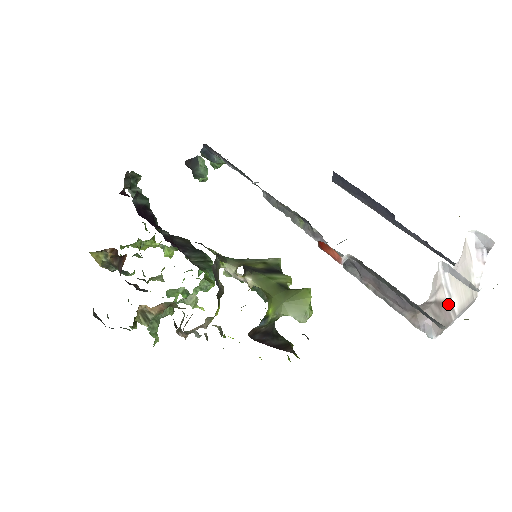
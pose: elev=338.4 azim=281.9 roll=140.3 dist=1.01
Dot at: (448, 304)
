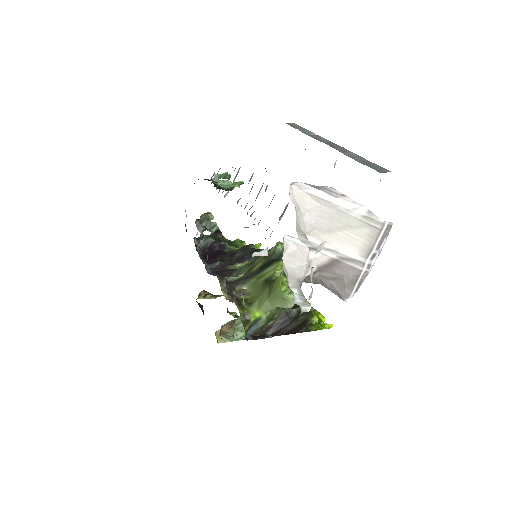
Dot at: (339, 260)
